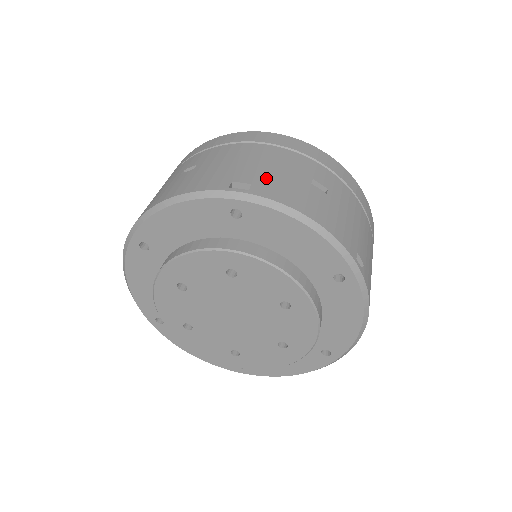
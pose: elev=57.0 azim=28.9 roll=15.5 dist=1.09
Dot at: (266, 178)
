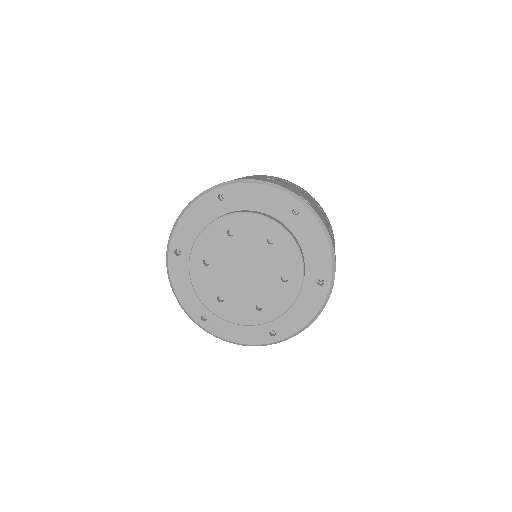
Dot at: (315, 207)
